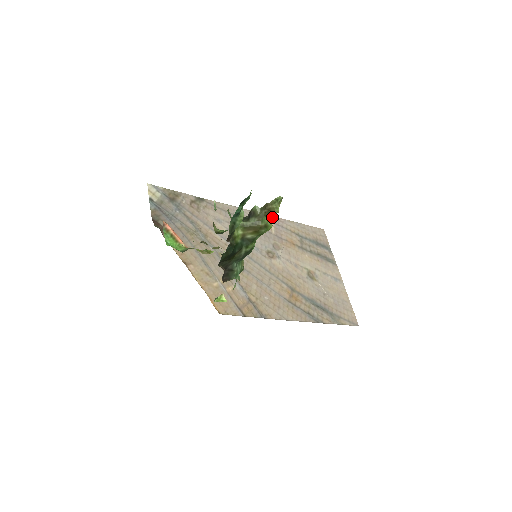
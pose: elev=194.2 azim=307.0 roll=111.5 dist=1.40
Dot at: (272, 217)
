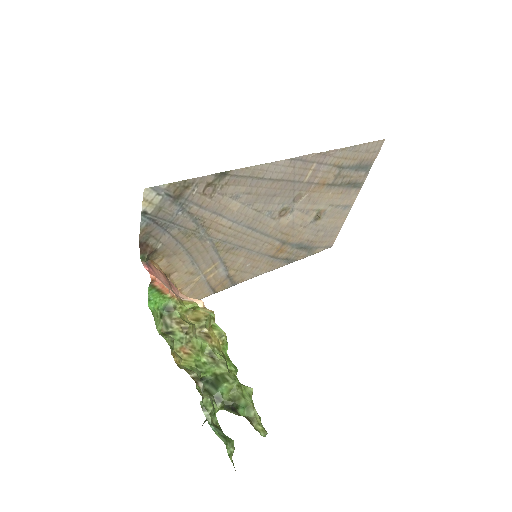
Dot at: (320, 154)
